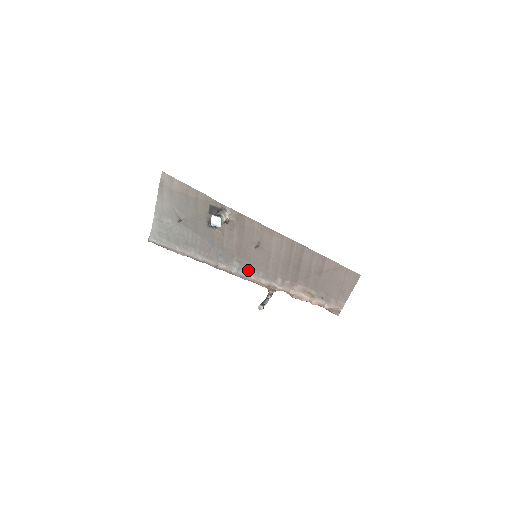
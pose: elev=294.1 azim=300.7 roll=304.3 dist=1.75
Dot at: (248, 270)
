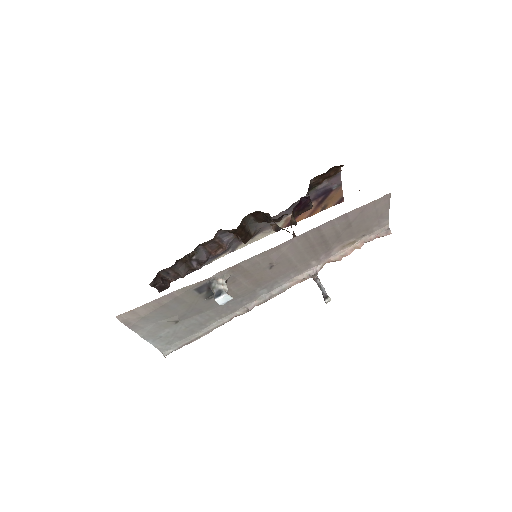
Dot at: (278, 284)
